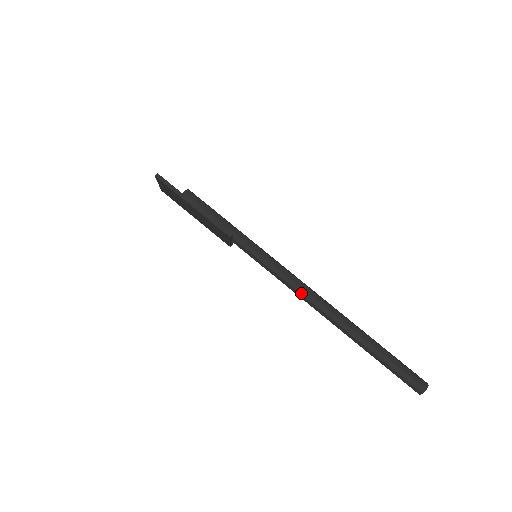
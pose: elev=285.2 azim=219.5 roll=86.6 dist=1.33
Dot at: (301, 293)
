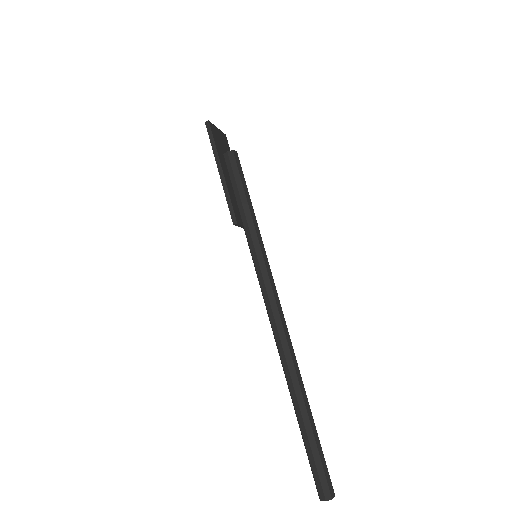
Dot at: (271, 321)
